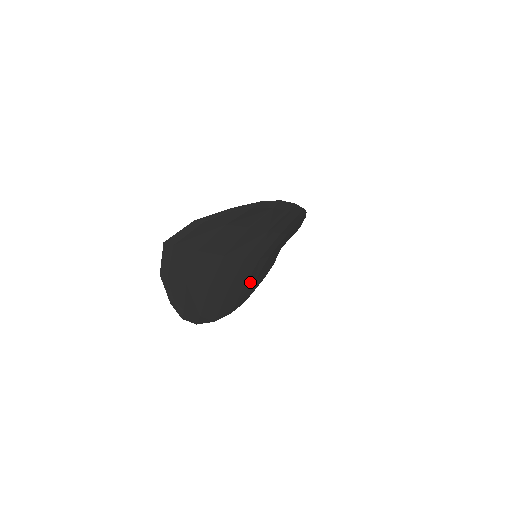
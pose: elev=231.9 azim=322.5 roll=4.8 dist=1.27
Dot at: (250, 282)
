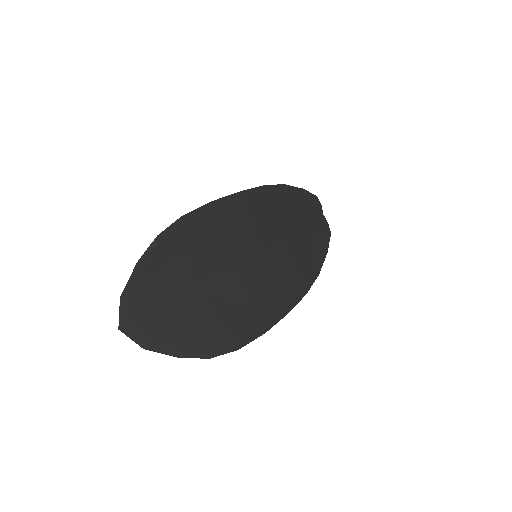
Dot at: (283, 275)
